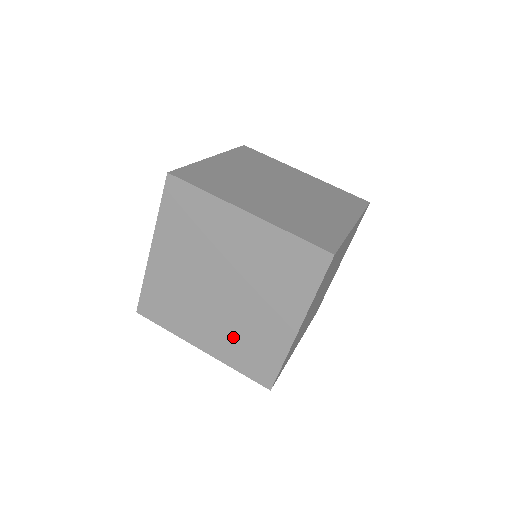
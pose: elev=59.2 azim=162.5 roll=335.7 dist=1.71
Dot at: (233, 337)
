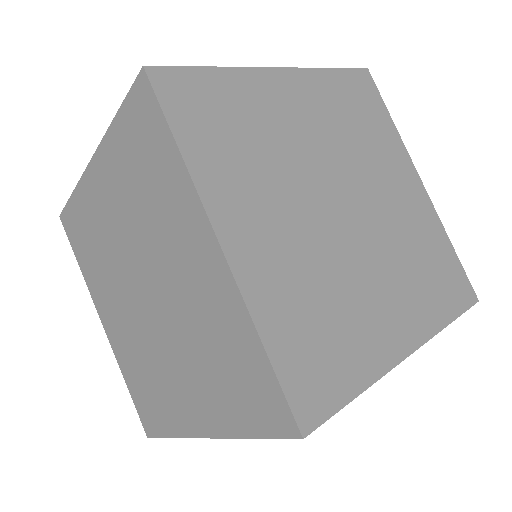
Dot at: (135, 354)
